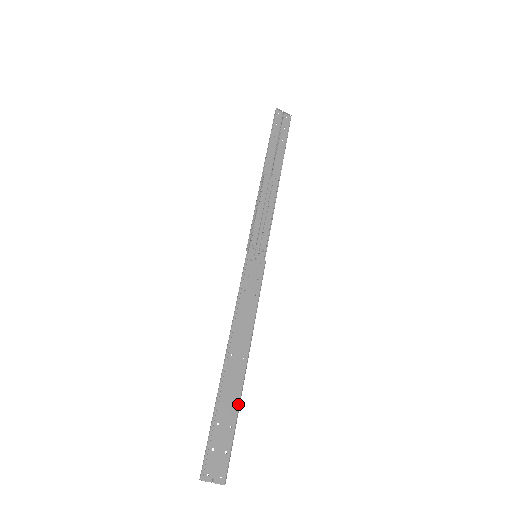
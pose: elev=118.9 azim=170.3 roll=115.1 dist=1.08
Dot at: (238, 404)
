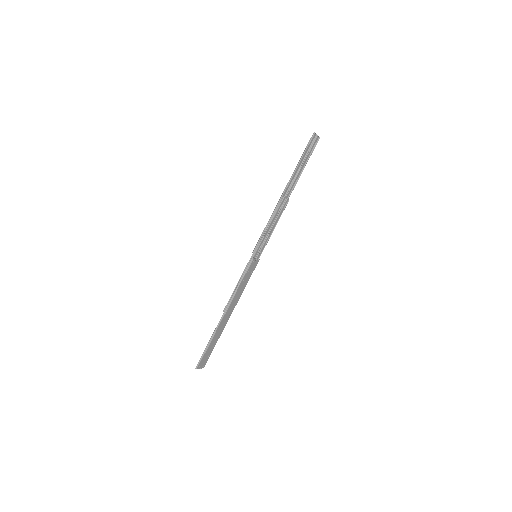
Dot at: occluded
